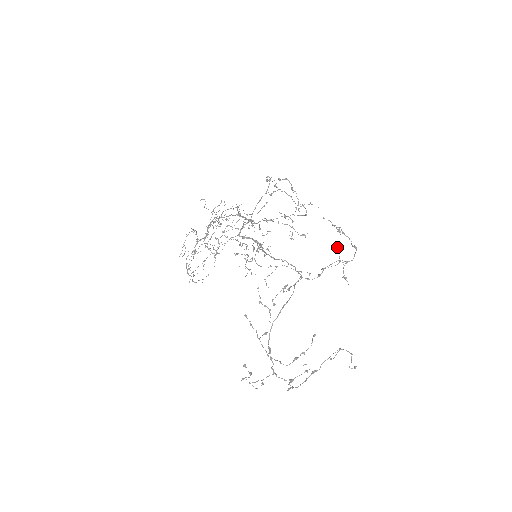
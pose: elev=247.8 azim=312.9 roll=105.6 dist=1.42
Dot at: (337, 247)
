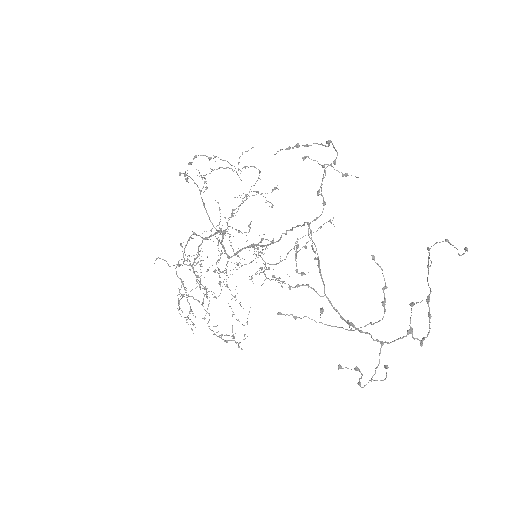
Dot at: (305, 157)
